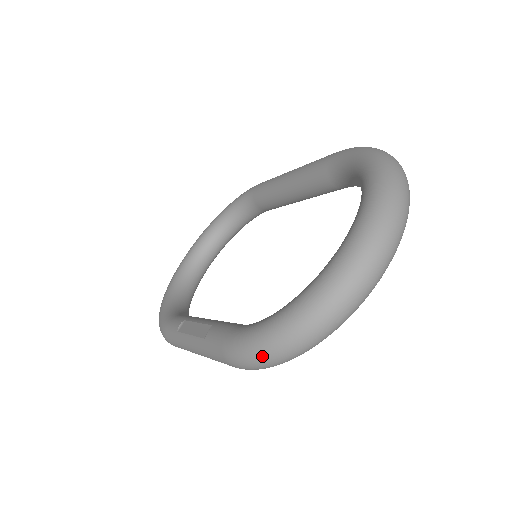
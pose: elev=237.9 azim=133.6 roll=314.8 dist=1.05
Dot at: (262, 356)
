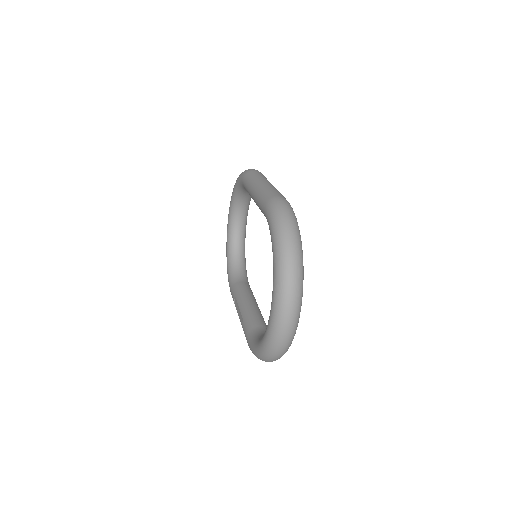
Dot at: occluded
